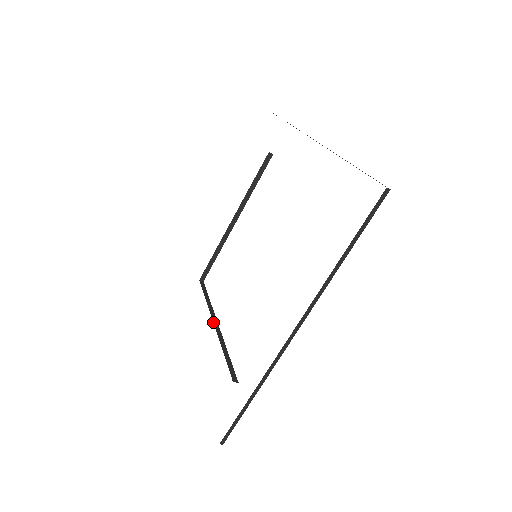
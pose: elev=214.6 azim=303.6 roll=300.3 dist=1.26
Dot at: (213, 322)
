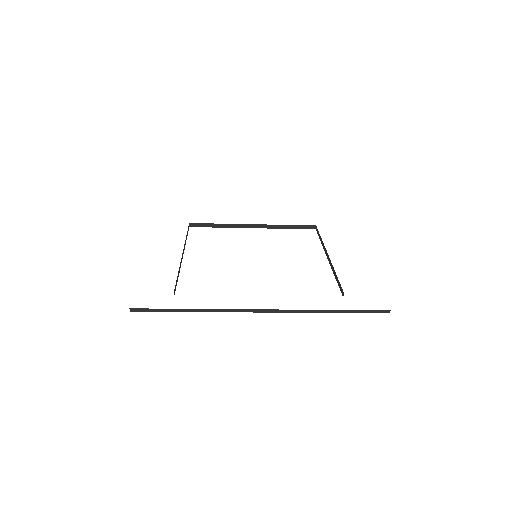
Dot at: (183, 251)
